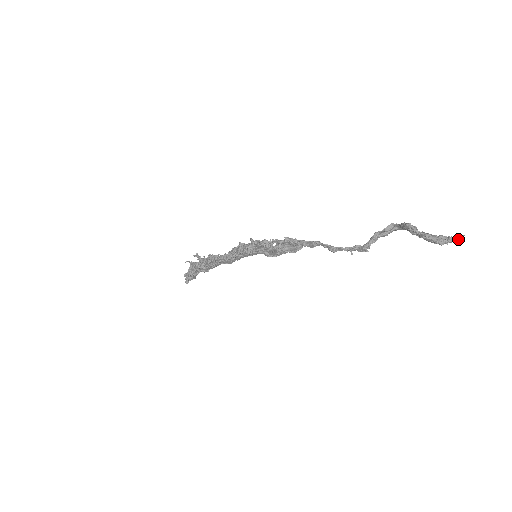
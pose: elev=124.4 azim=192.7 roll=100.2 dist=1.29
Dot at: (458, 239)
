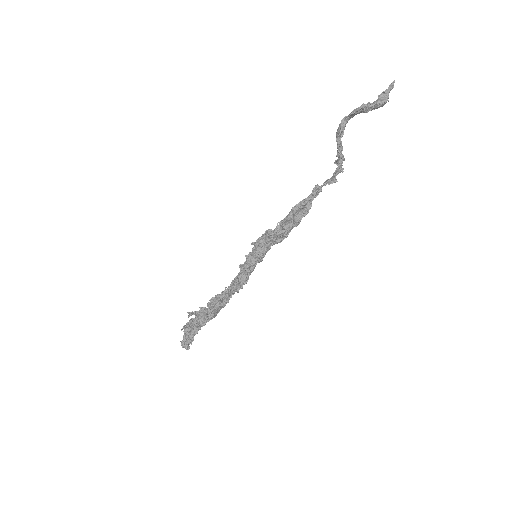
Dot at: (391, 88)
